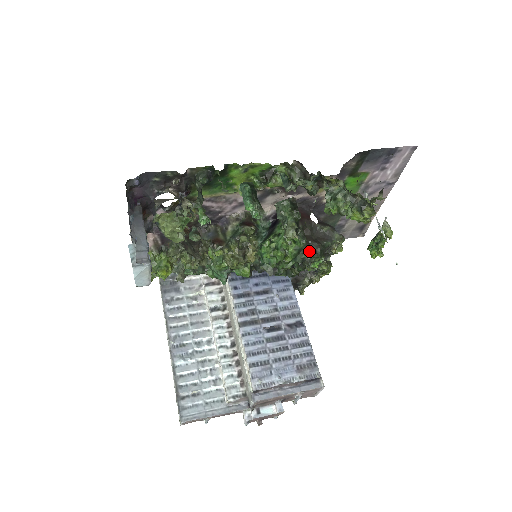
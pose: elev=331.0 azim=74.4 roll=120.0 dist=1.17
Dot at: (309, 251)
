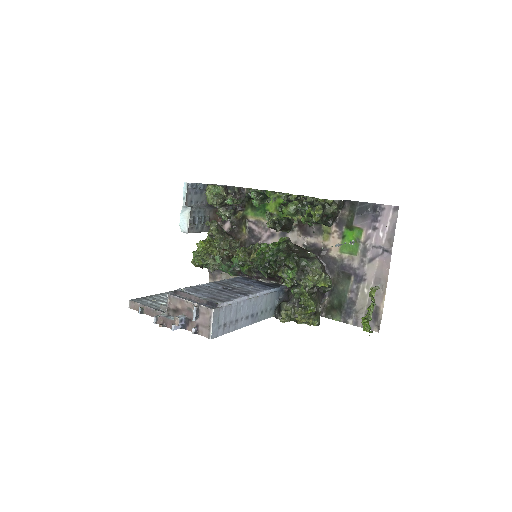
Dot at: (284, 252)
